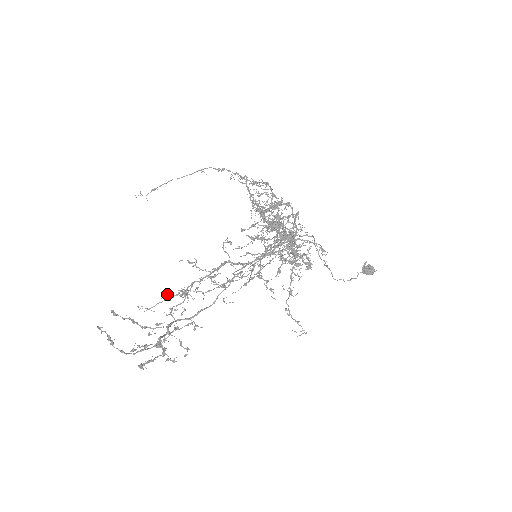
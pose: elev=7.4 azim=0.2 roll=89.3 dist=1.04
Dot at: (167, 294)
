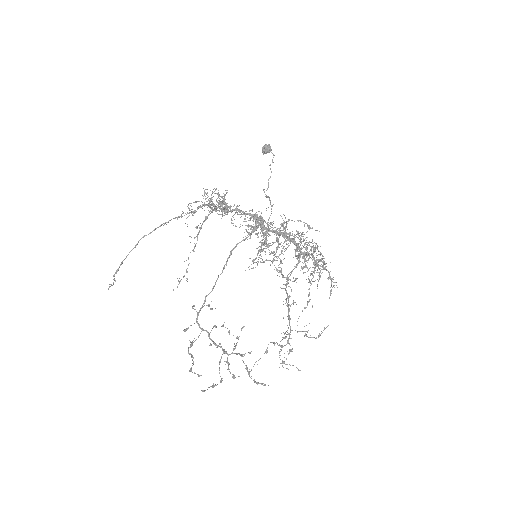
Dot at: occluded
